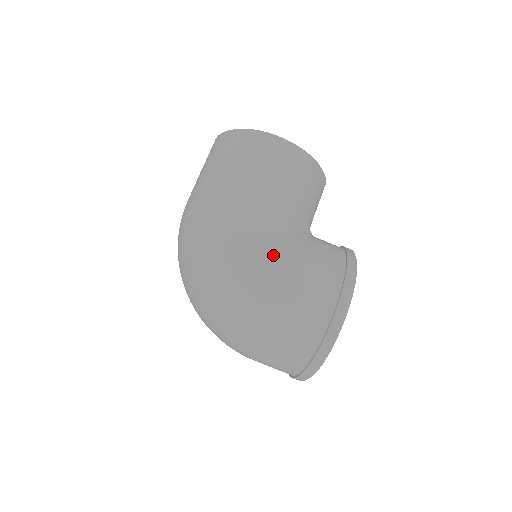
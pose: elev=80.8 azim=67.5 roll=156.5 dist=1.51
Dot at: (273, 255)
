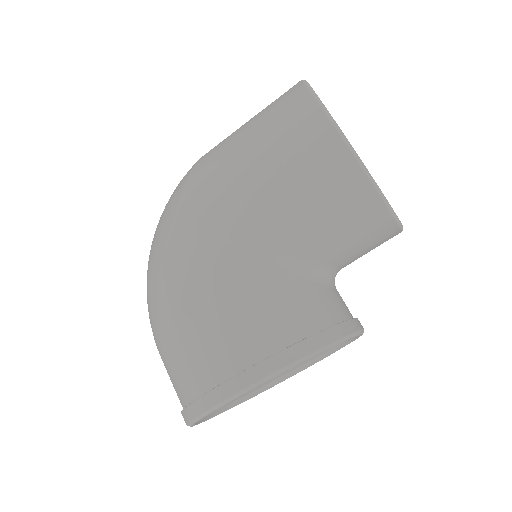
Dot at: (207, 266)
